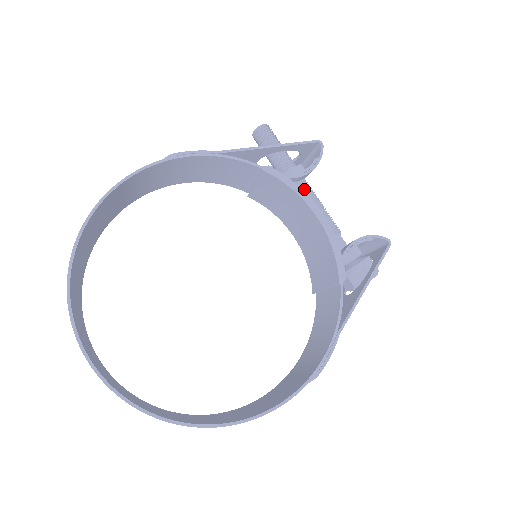
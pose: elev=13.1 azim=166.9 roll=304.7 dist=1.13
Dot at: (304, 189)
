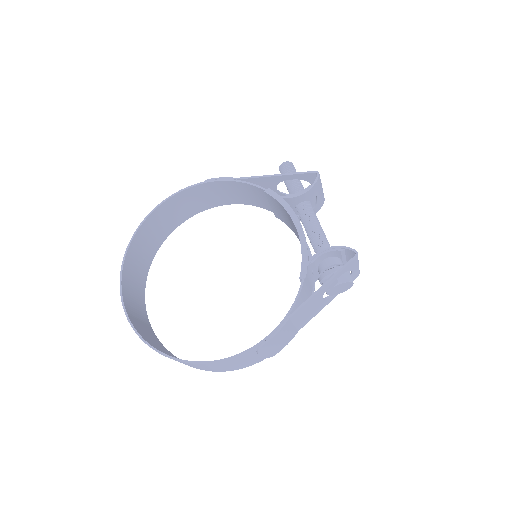
Dot at: (304, 209)
